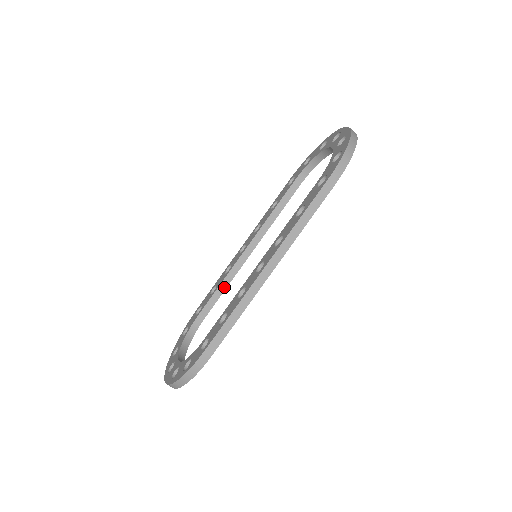
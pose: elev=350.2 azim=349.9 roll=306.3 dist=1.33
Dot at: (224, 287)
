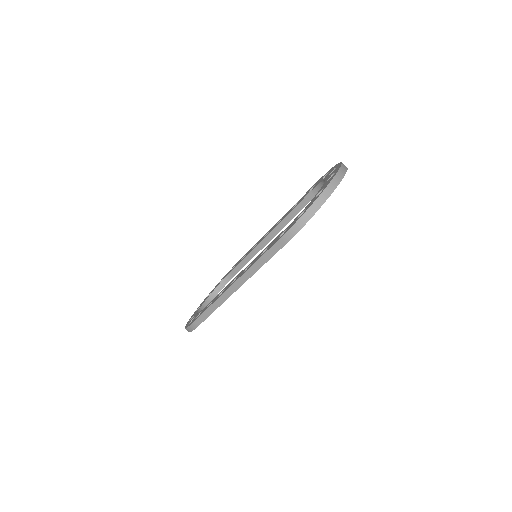
Dot at: (248, 260)
